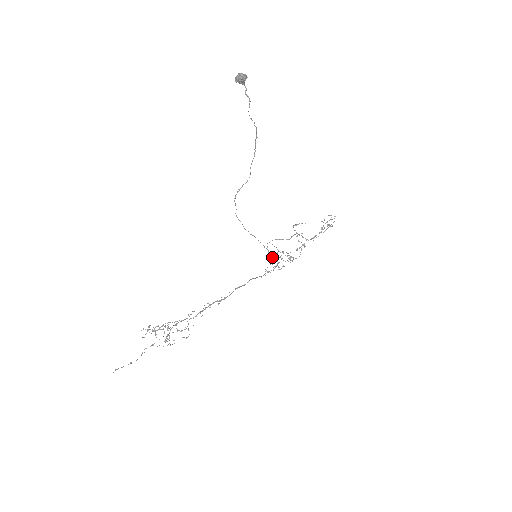
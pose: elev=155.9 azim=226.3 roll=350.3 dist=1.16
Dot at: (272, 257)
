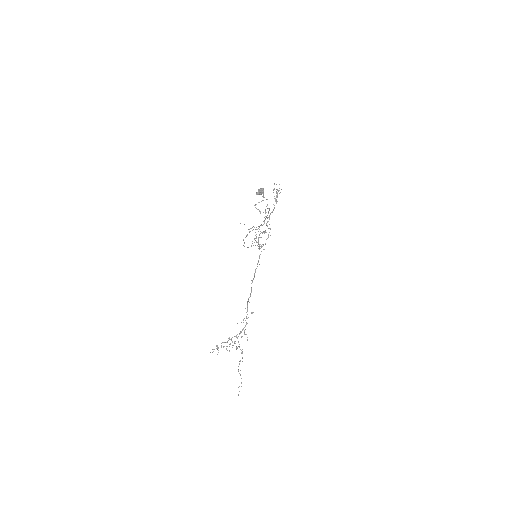
Dot at: (258, 244)
